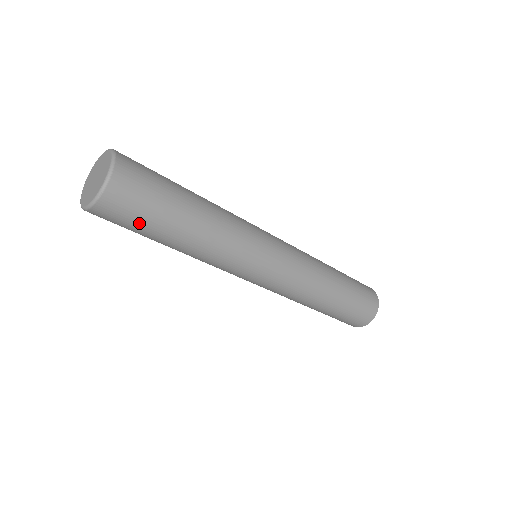
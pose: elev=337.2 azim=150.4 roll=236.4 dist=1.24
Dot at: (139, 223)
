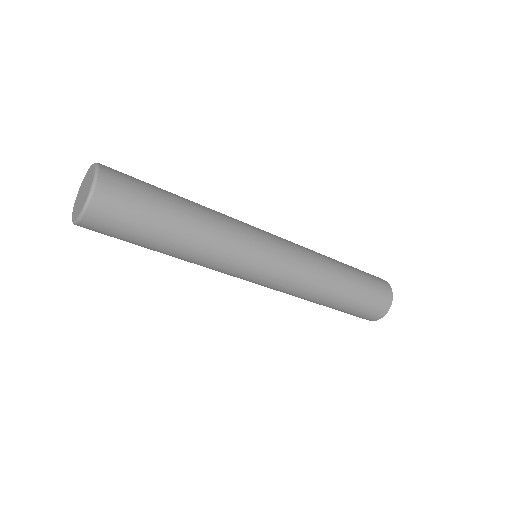
Dot at: (136, 220)
